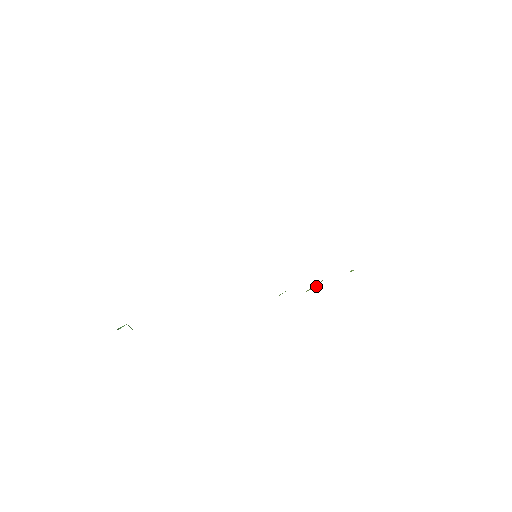
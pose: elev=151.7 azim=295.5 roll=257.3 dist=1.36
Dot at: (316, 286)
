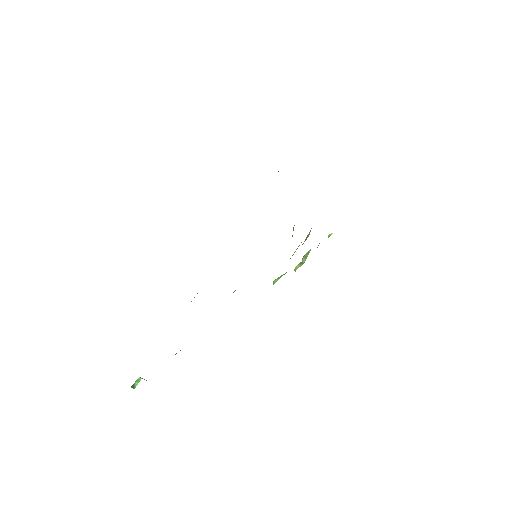
Dot at: (304, 262)
